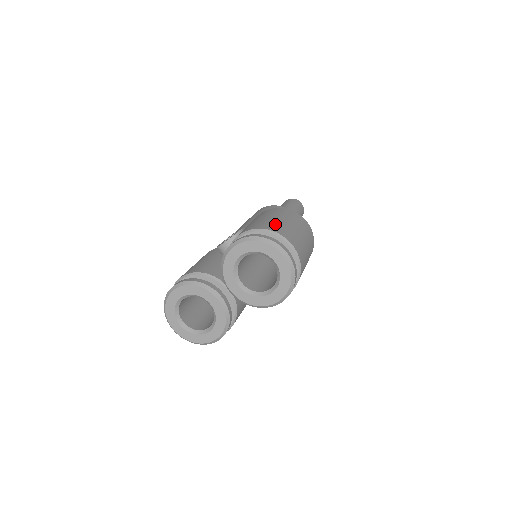
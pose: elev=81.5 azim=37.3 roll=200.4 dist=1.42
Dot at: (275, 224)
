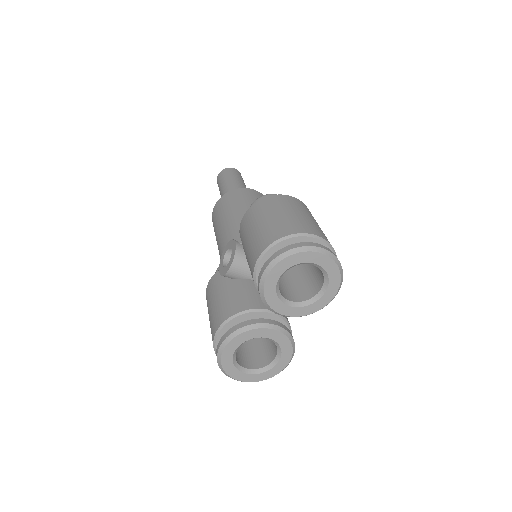
Dot at: (283, 224)
